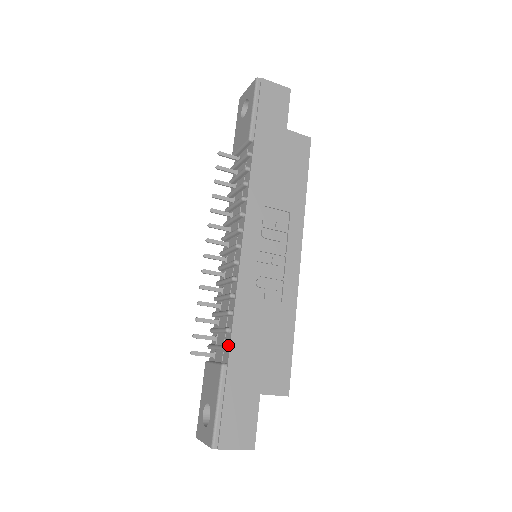
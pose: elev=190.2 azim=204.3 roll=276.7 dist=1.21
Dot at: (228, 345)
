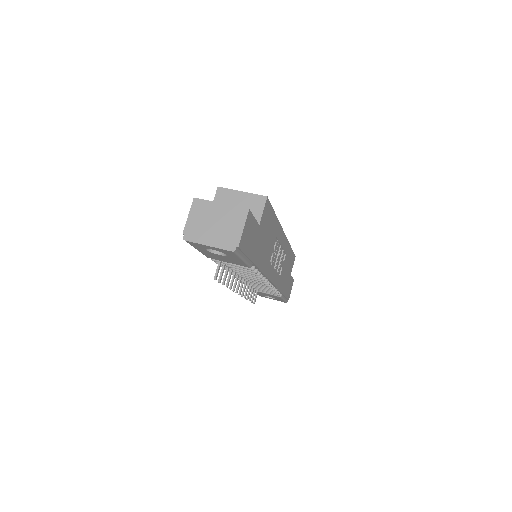
Dot at: (279, 293)
